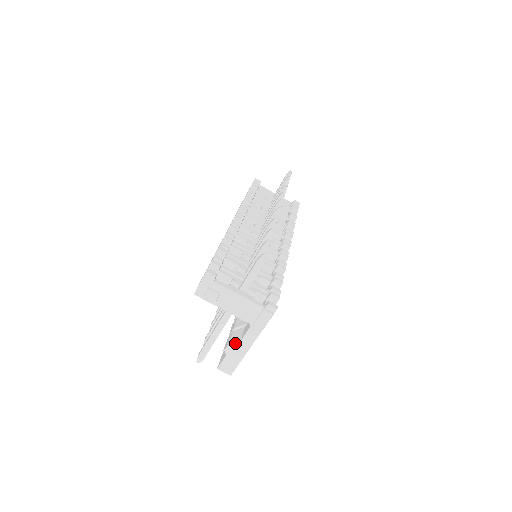
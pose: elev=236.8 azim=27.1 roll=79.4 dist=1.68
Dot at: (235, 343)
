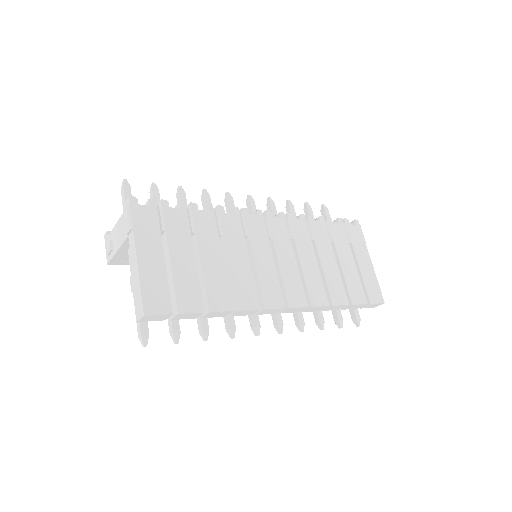
Dot at: (131, 271)
